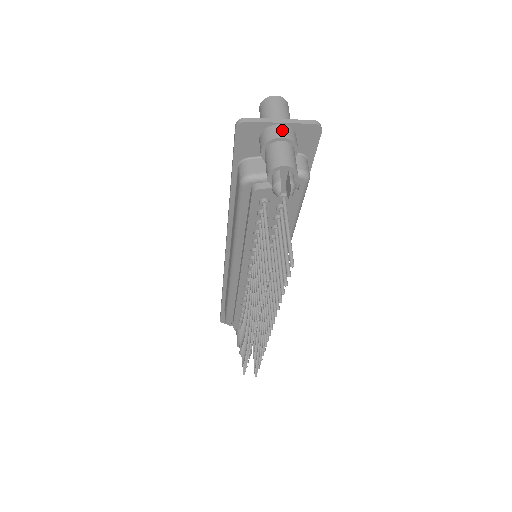
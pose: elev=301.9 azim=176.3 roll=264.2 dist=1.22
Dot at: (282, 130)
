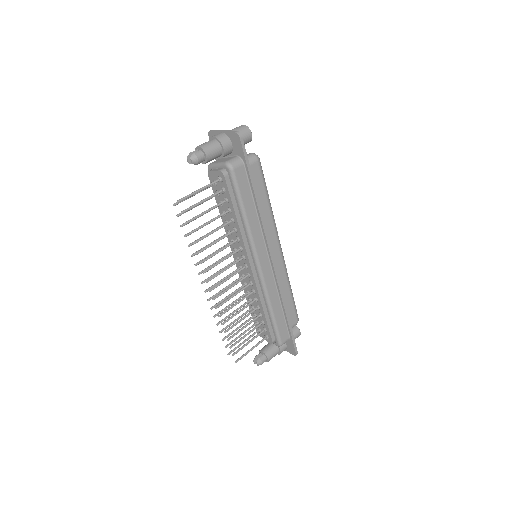
Dot at: (219, 134)
